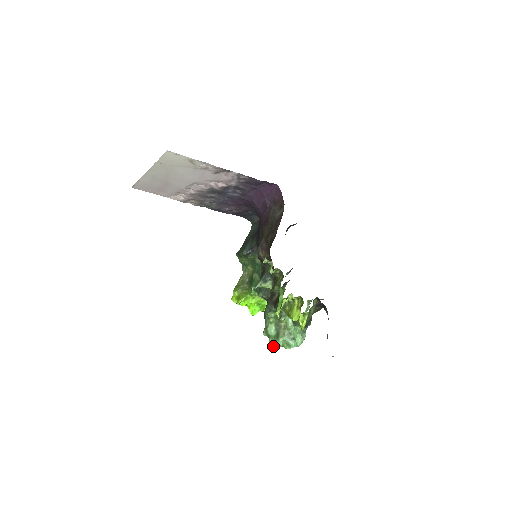
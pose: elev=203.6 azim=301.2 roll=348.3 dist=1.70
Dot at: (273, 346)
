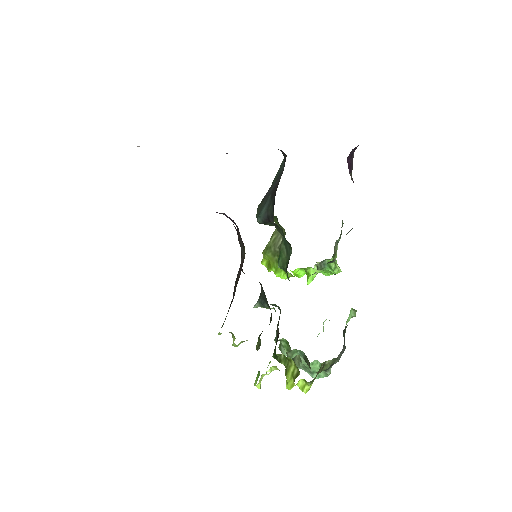
Dot at: occluded
